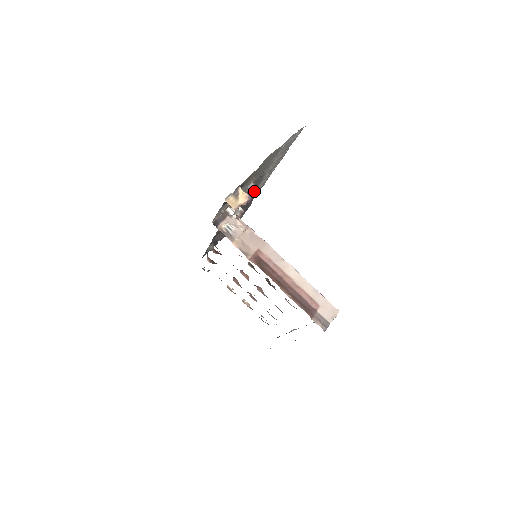
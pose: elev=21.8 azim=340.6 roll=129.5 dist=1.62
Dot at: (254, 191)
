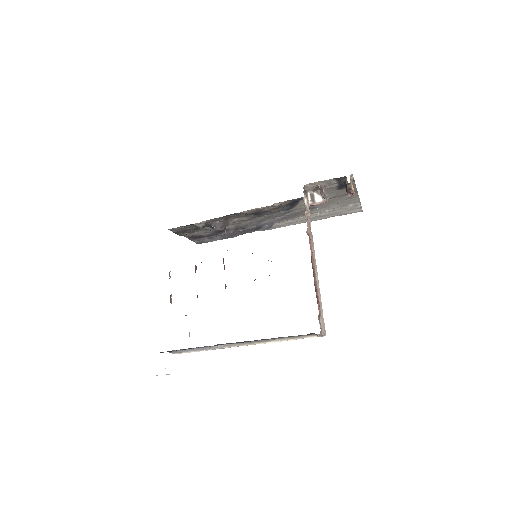
Dot at: (275, 221)
